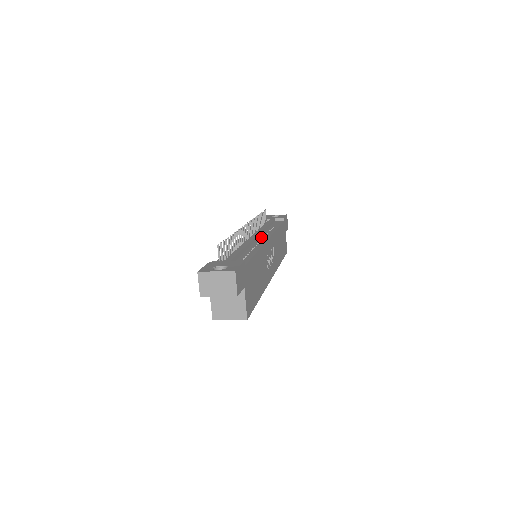
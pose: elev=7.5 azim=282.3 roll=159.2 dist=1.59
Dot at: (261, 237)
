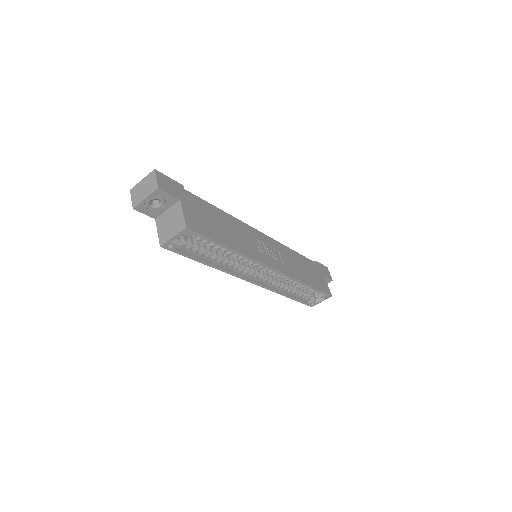
Dot at: occluded
